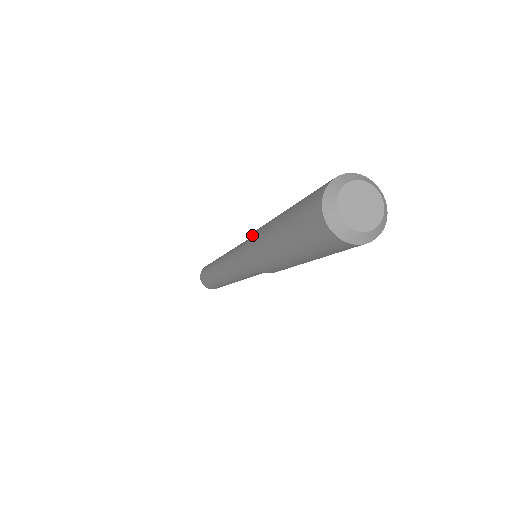
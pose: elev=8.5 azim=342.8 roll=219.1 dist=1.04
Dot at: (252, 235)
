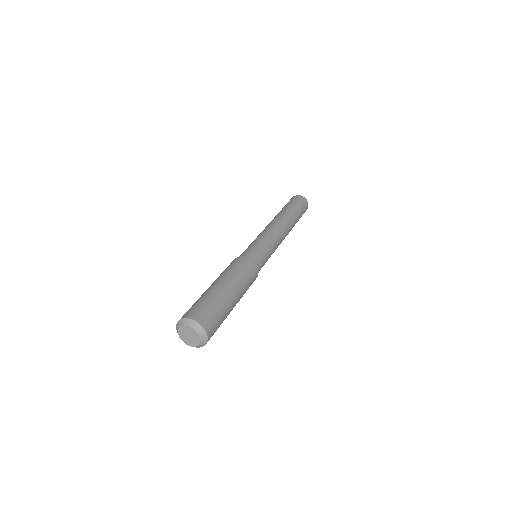
Dot at: (237, 259)
